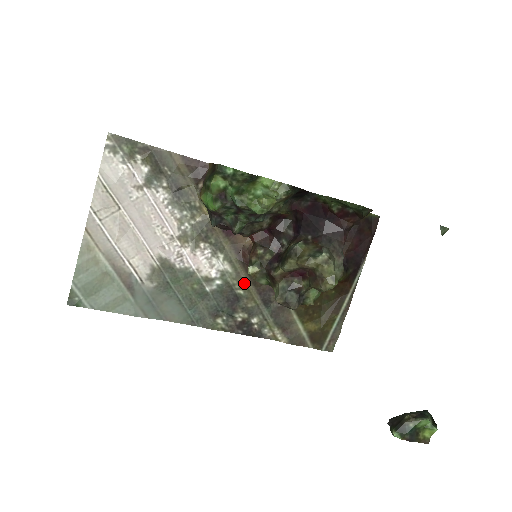
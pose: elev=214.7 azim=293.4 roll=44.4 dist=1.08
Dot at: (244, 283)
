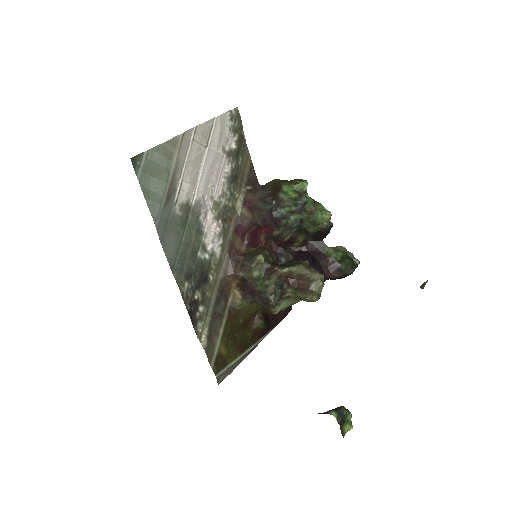
Dot at: (217, 274)
